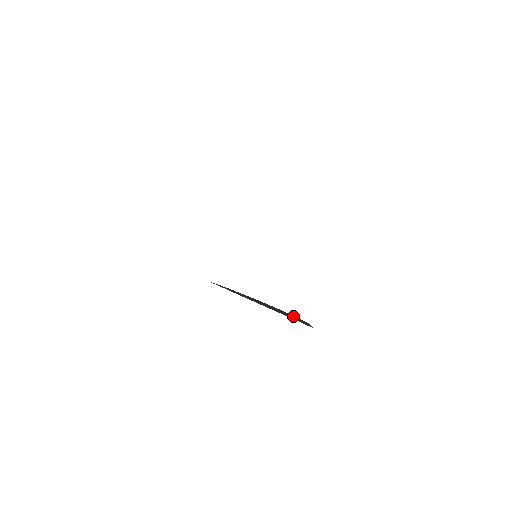
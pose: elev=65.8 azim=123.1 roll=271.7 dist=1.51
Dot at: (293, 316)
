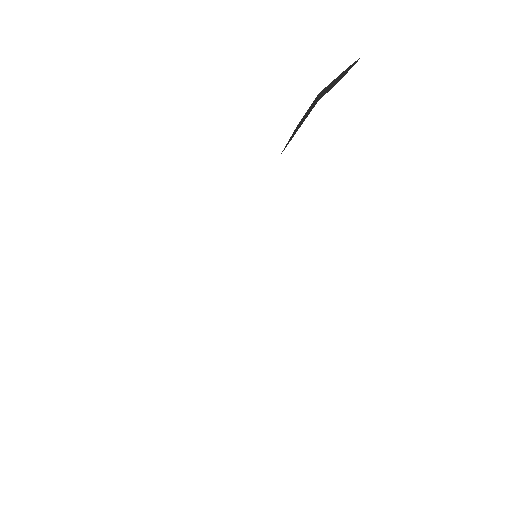
Dot at: occluded
